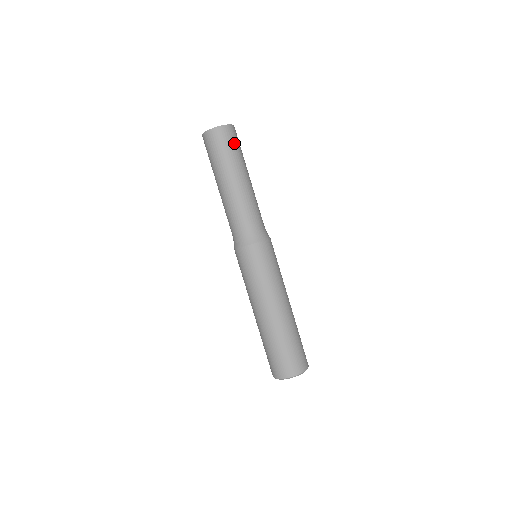
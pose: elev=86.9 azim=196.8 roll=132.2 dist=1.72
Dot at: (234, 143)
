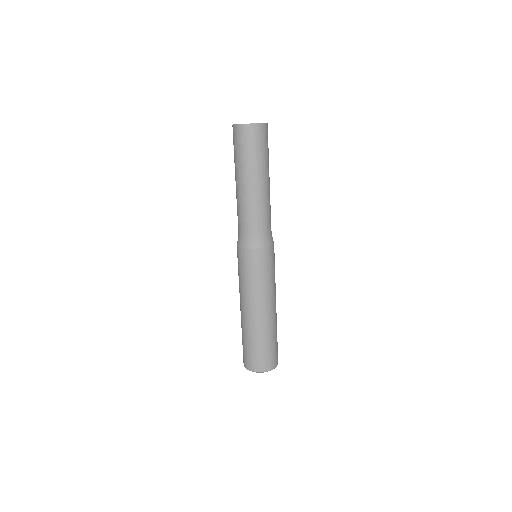
Dot at: occluded
